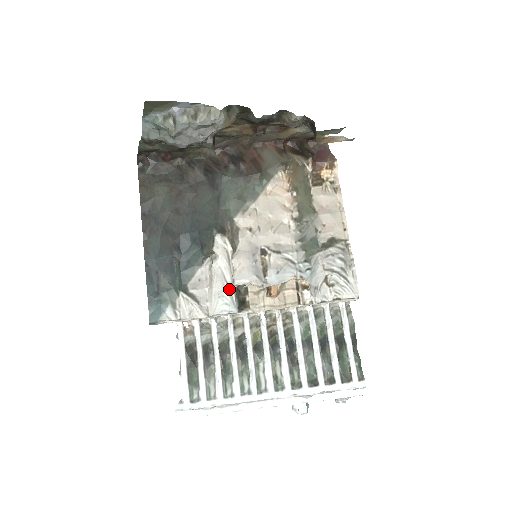
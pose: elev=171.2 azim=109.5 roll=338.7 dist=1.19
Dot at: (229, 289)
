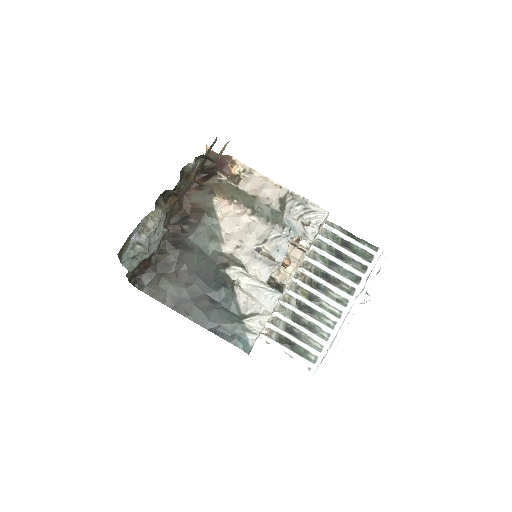
Dot at: (264, 289)
